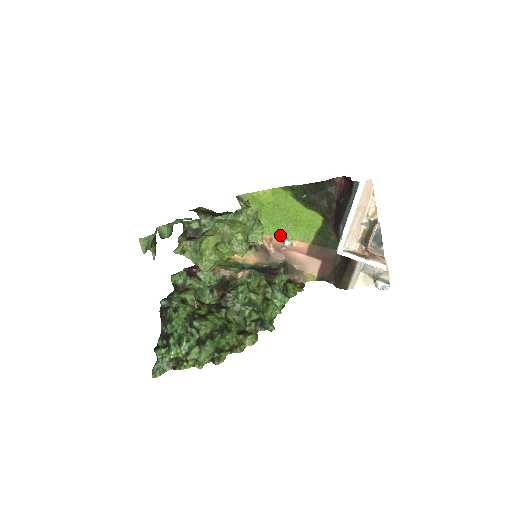
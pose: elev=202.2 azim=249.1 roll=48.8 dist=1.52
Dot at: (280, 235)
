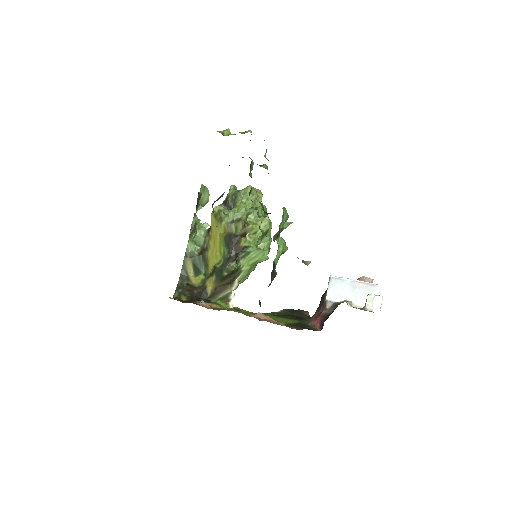
Dot at: occluded
